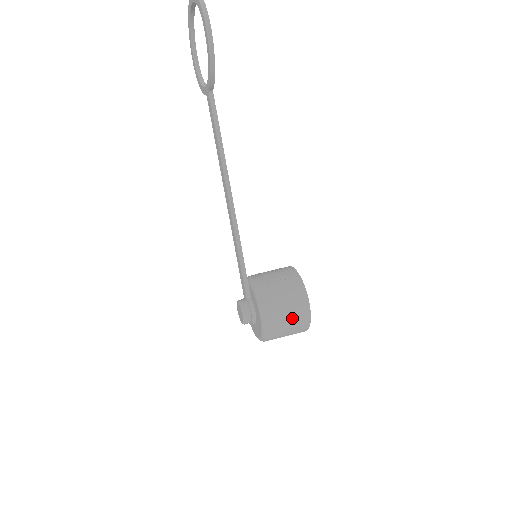
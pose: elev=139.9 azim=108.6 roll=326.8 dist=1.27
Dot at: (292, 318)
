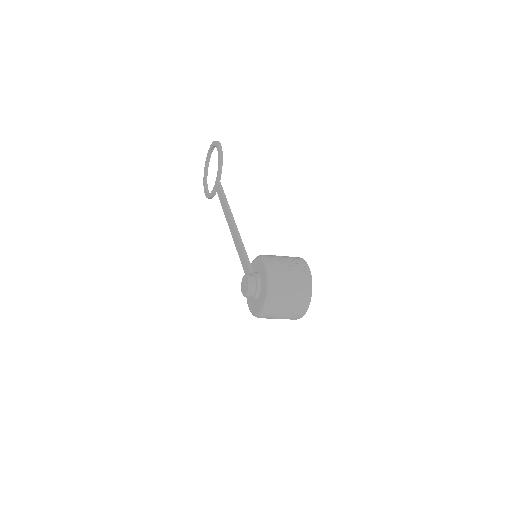
Dot at: (294, 270)
